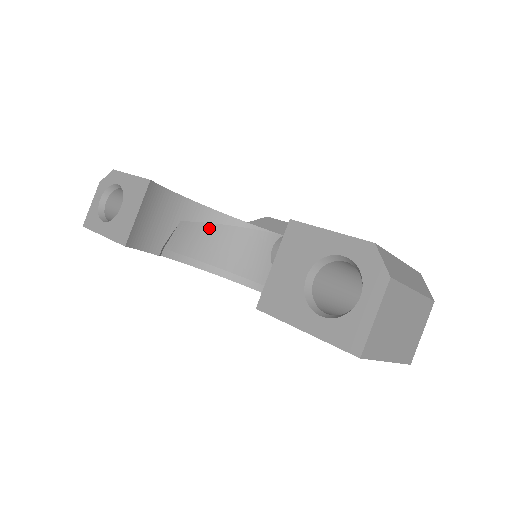
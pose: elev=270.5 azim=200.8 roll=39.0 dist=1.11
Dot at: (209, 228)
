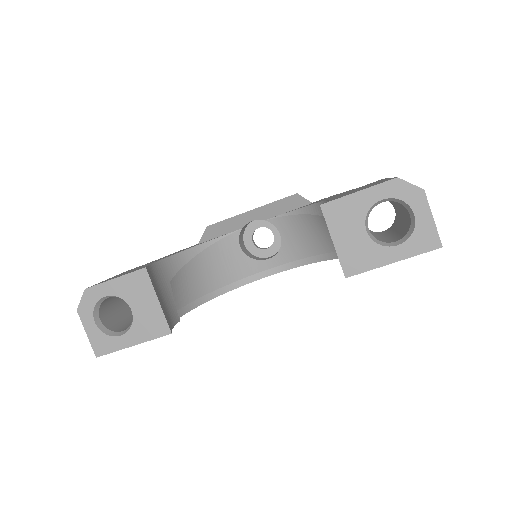
Dot at: (187, 269)
